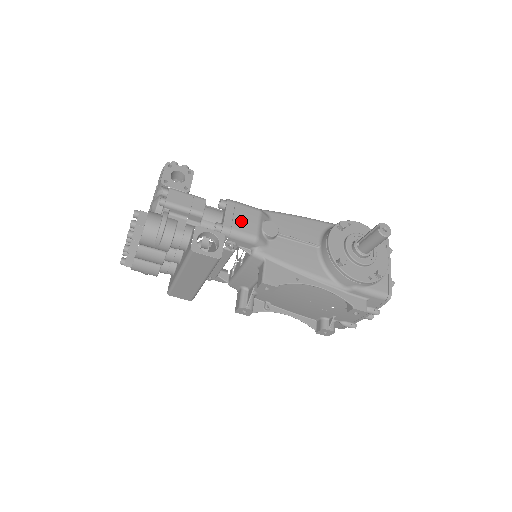
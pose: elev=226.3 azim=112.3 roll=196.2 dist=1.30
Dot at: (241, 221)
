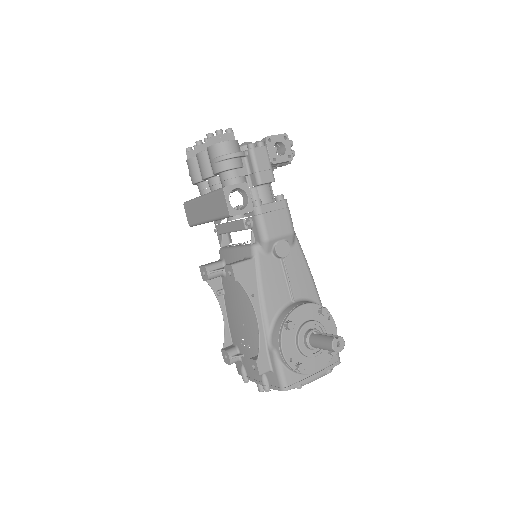
Dot at: (274, 219)
